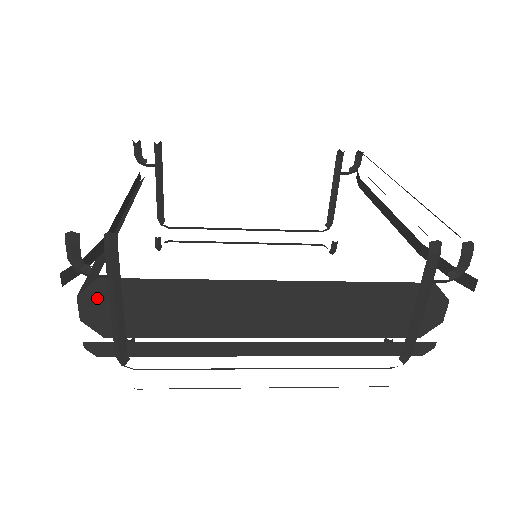
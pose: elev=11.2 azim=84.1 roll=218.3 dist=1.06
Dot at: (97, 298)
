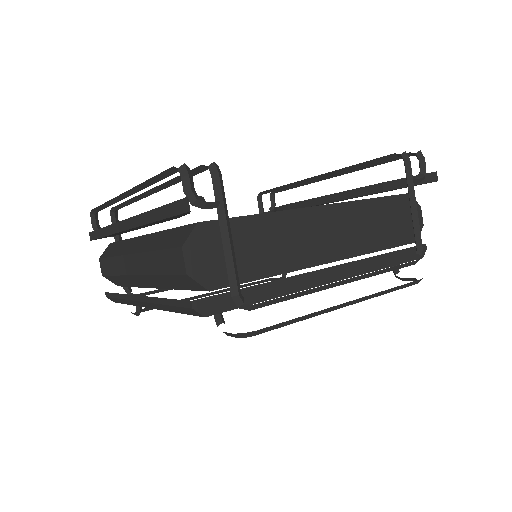
Dot at: (199, 245)
